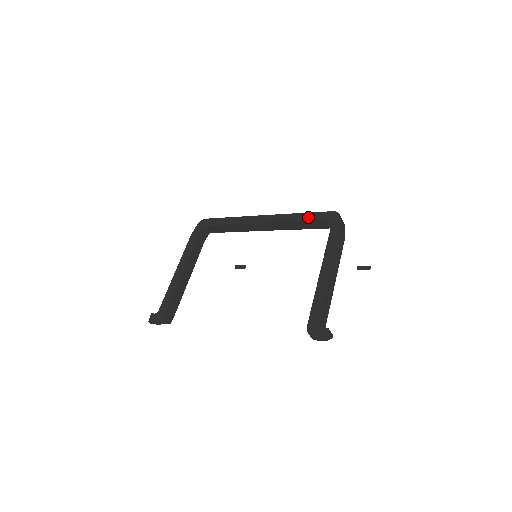
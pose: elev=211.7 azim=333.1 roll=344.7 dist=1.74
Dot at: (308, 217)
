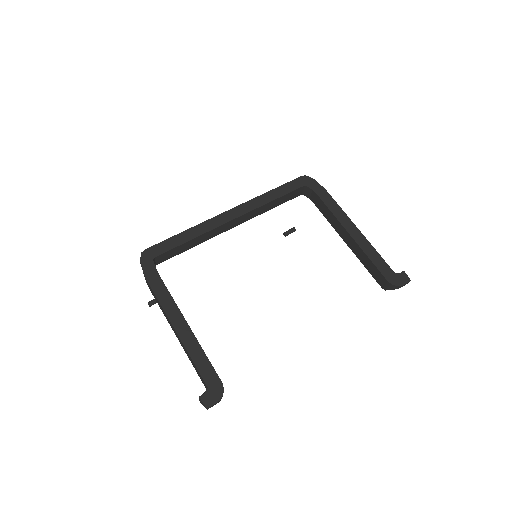
Dot at: (282, 191)
